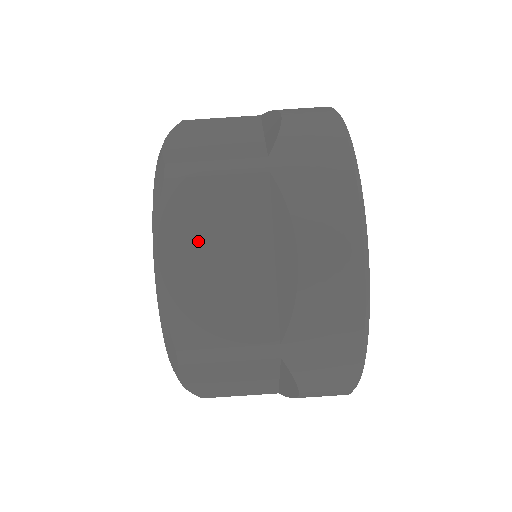
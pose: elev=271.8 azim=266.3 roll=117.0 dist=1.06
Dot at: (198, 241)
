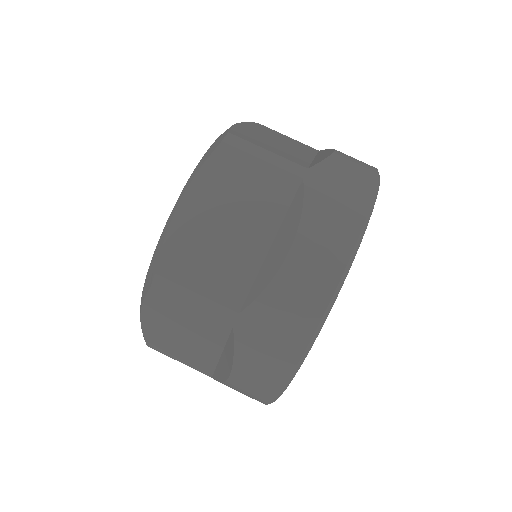
Dot at: (221, 200)
